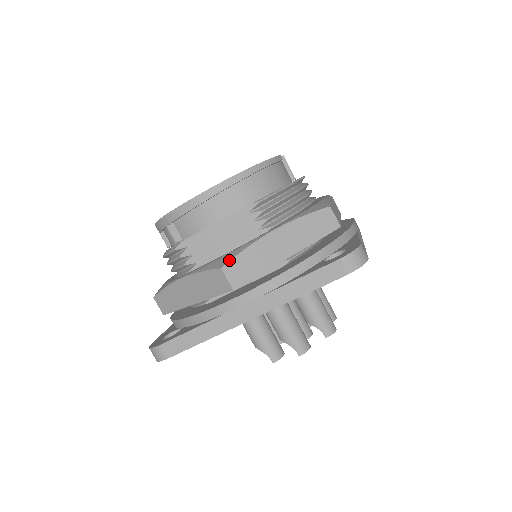
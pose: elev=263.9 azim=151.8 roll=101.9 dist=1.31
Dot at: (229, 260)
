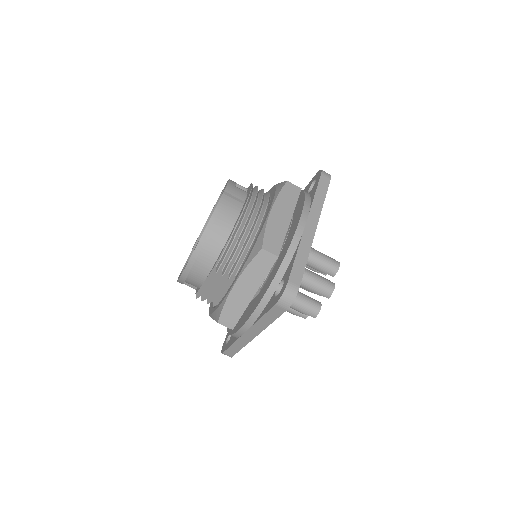
Dot at: (219, 316)
